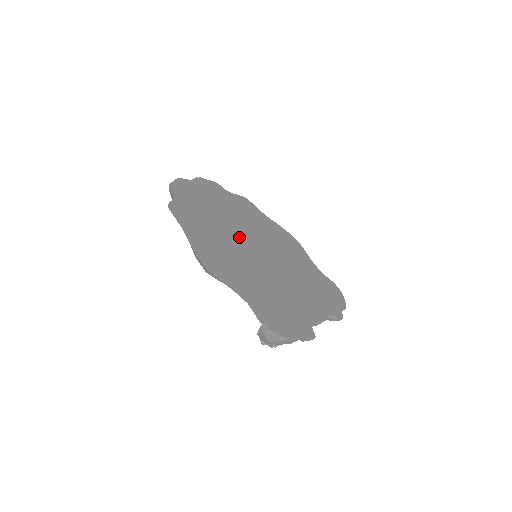
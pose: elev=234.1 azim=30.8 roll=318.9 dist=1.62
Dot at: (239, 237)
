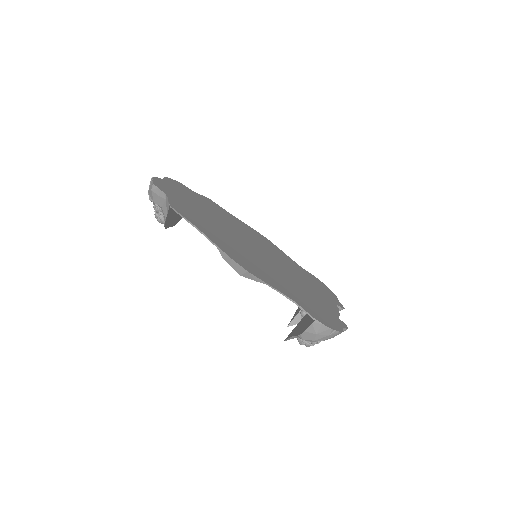
Dot at: (237, 237)
